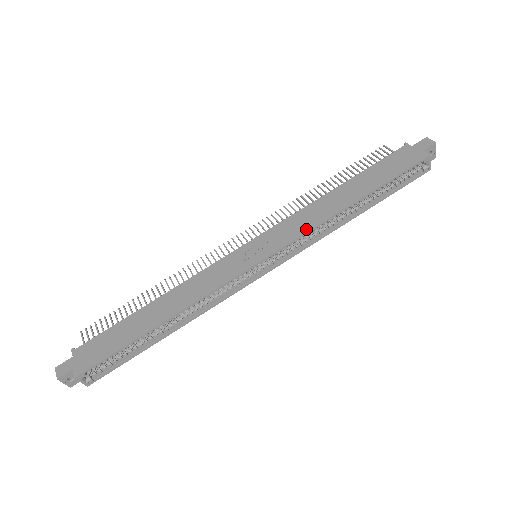
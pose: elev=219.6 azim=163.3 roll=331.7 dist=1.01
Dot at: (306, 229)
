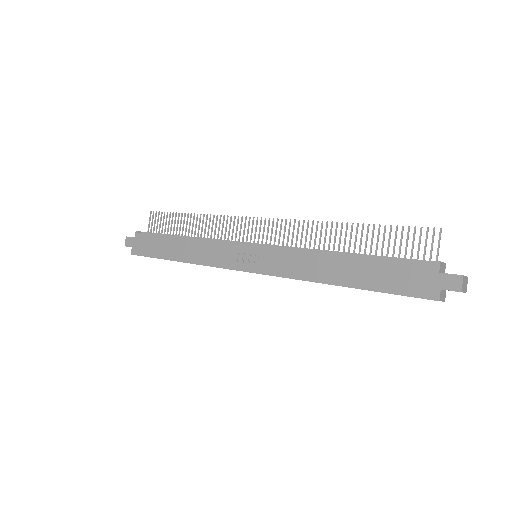
Dot at: (289, 275)
